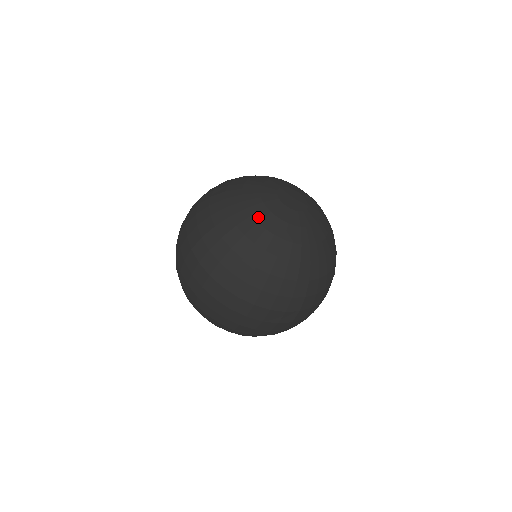
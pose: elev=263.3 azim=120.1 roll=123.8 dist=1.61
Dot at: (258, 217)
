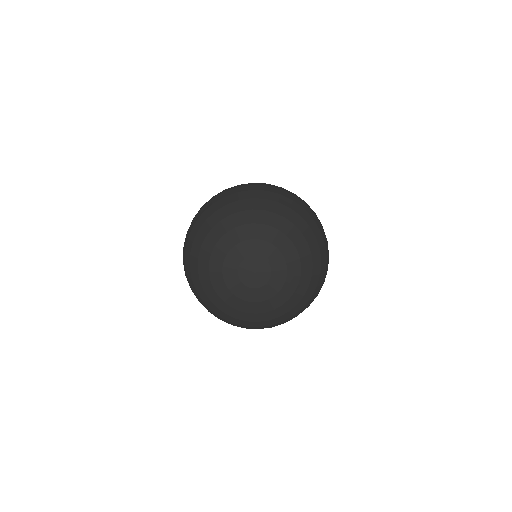
Dot at: (237, 307)
